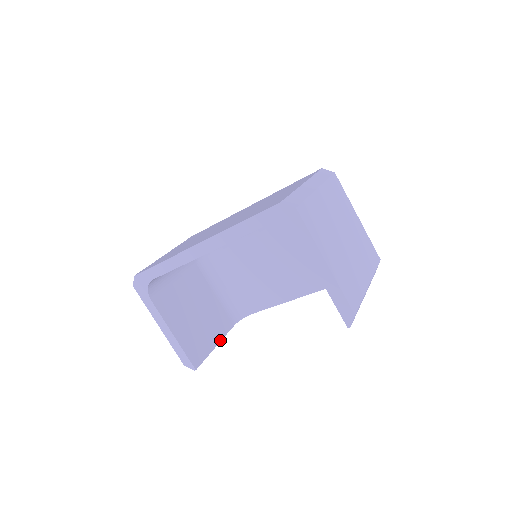
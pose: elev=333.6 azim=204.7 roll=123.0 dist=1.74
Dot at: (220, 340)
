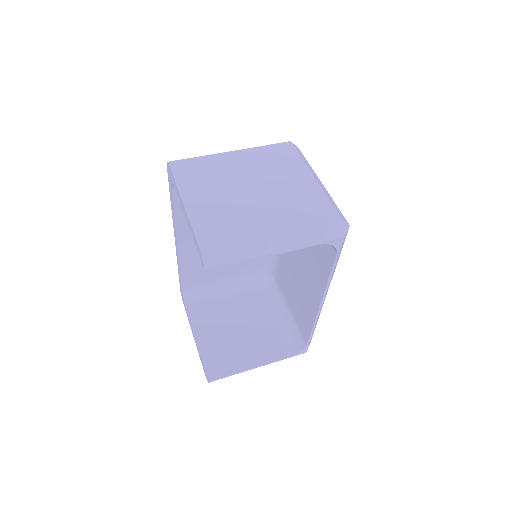
Dot at: (259, 365)
